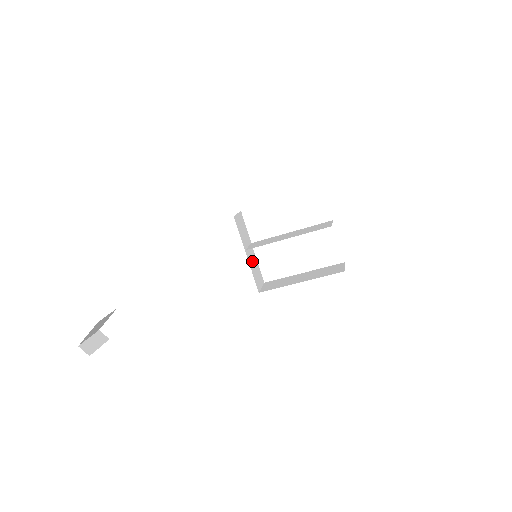
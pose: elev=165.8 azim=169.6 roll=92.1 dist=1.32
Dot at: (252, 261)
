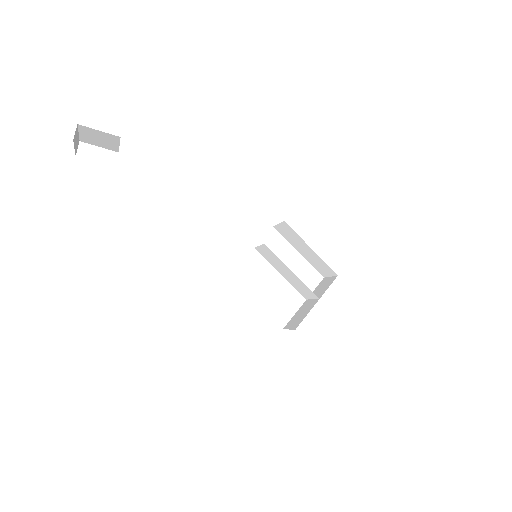
Dot at: occluded
